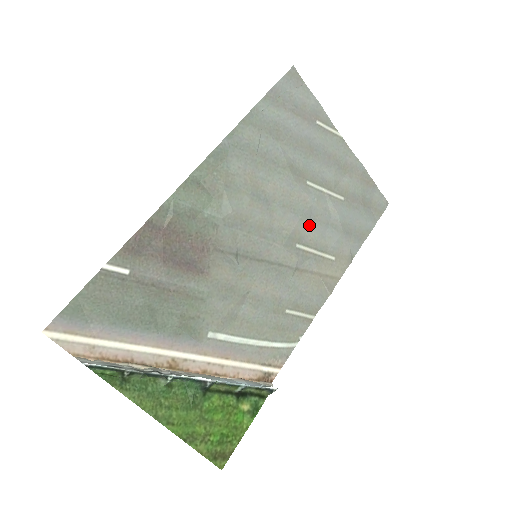
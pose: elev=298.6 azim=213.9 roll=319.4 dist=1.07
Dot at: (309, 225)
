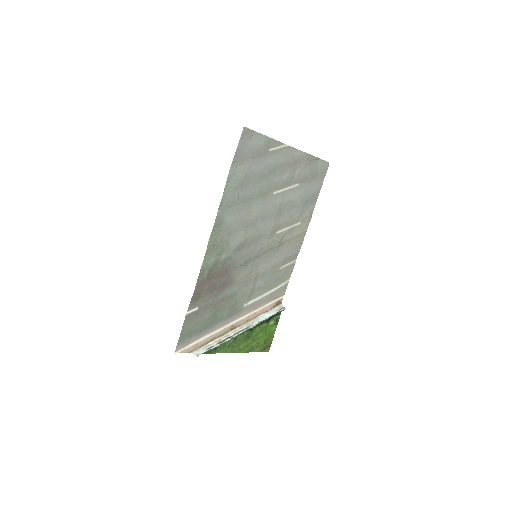
Dot at: (281, 217)
